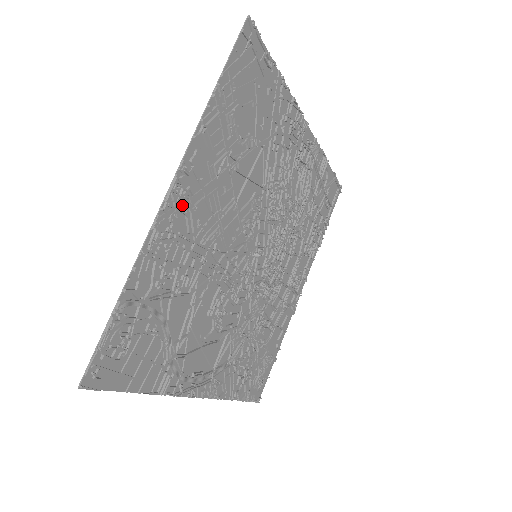
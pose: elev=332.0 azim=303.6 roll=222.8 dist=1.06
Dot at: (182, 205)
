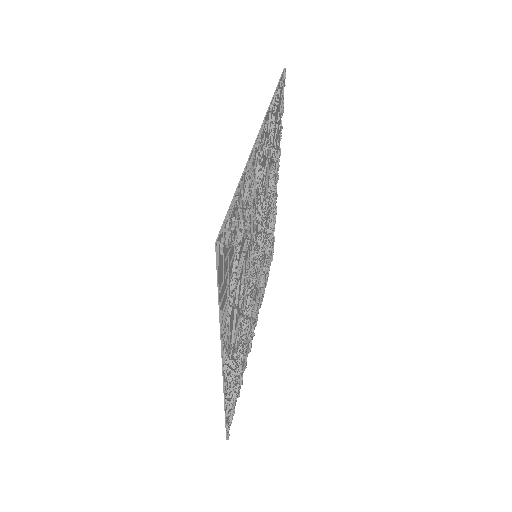
Dot at: (259, 153)
